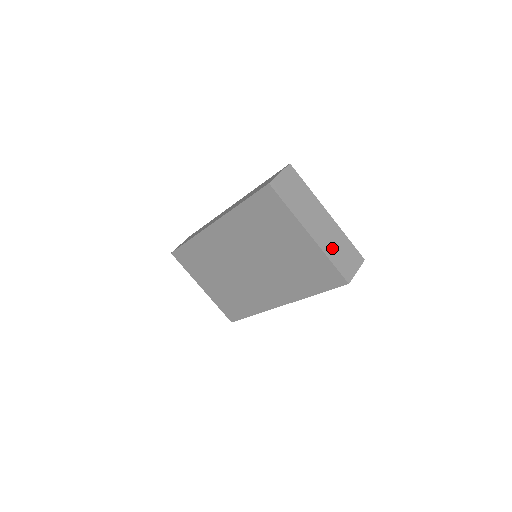
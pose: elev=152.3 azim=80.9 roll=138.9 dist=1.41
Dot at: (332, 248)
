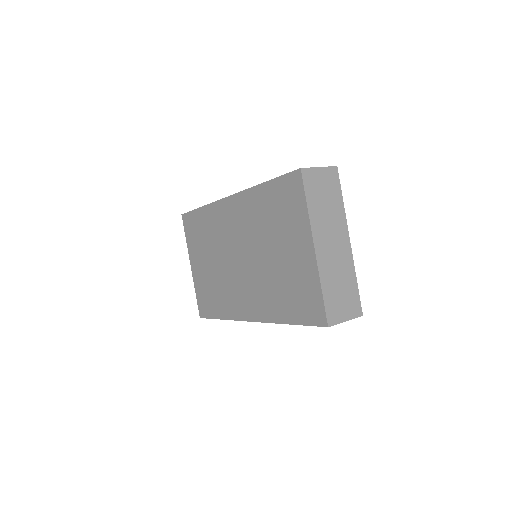
Dot at: (332, 278)
